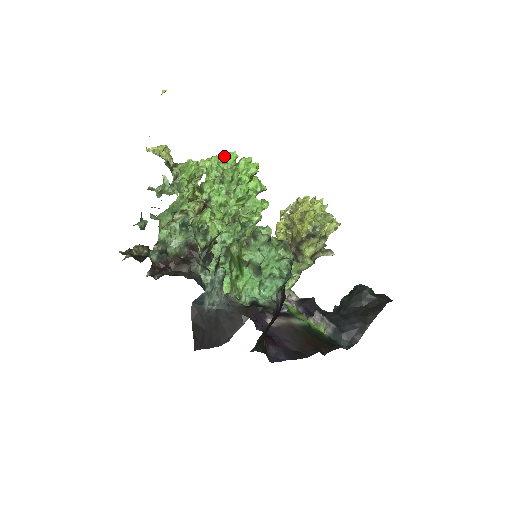
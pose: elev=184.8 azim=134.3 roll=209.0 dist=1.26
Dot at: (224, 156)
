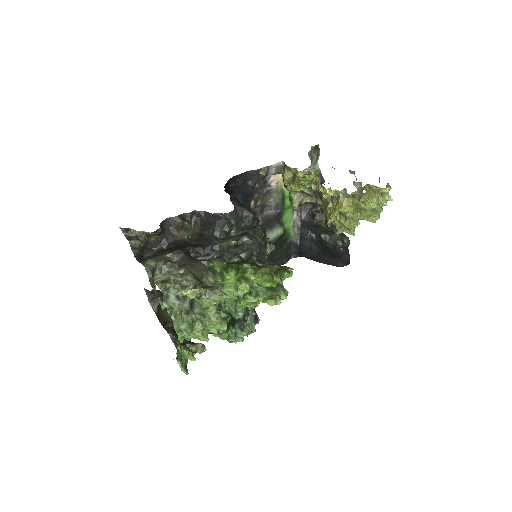
Dot at: (261, 284)
